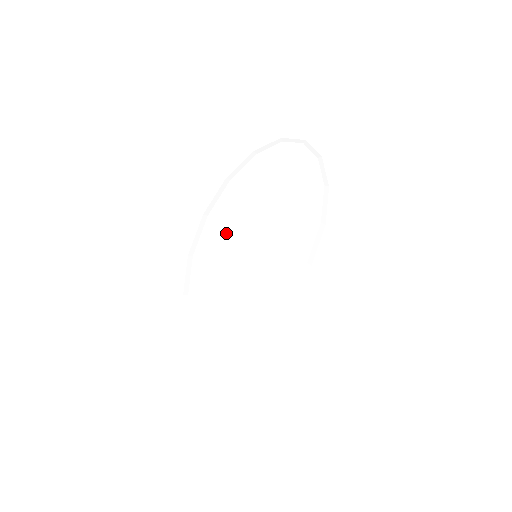
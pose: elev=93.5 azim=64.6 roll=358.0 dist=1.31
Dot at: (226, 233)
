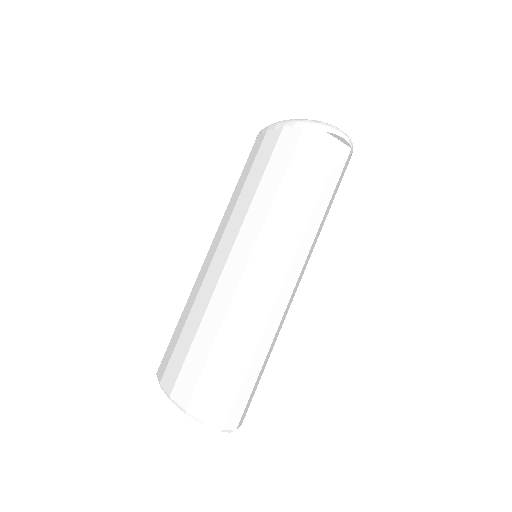
Dot at: occluded
